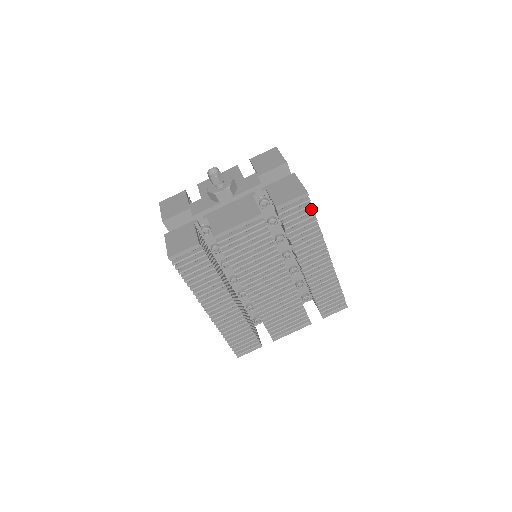
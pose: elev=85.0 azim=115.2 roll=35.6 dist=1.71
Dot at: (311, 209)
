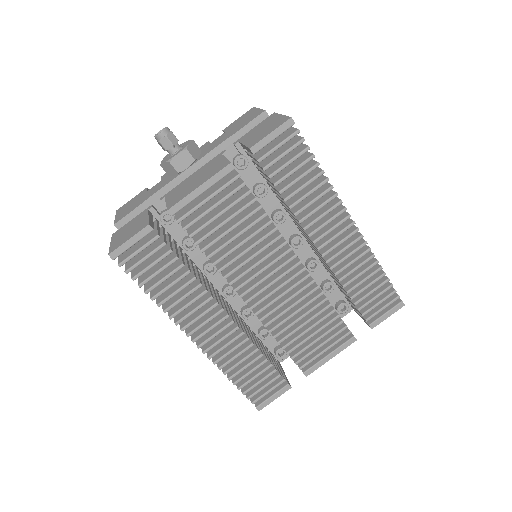
Dot at: (305, 147)
